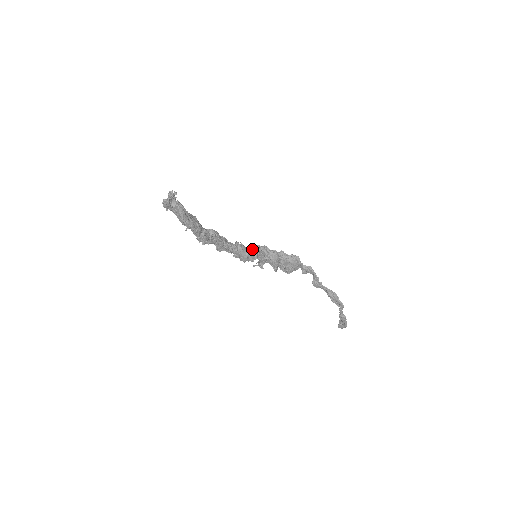
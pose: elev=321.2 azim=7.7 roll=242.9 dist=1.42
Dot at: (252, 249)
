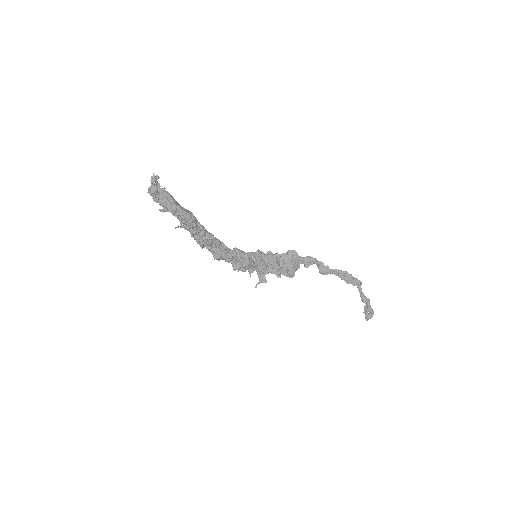
Dot at: (248, 254)
